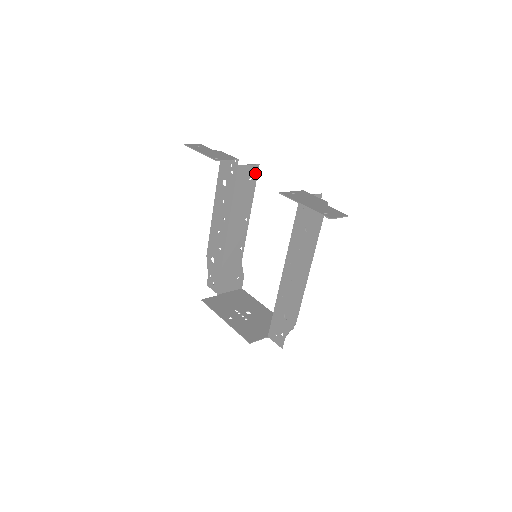
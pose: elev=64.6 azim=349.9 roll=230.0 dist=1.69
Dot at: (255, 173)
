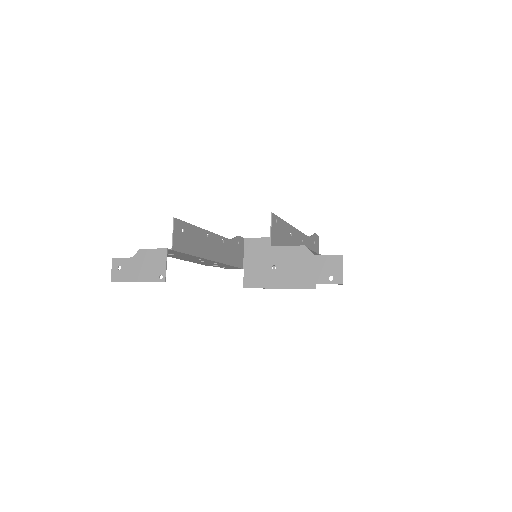
Dot at: (179, 224)
